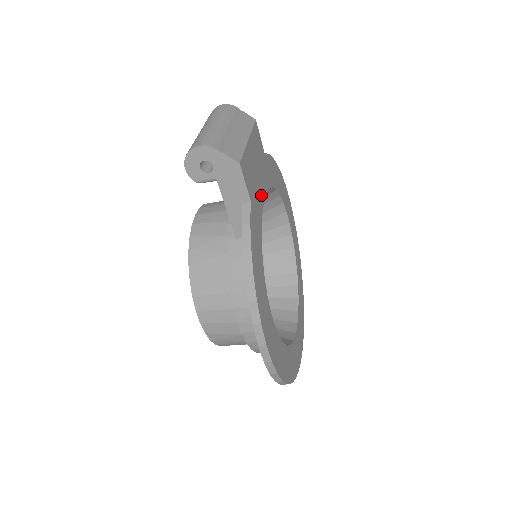
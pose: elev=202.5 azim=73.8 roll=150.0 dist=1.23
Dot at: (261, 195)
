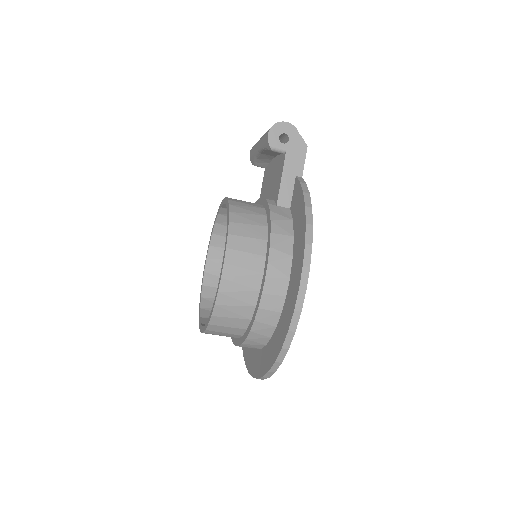
Dot at: occluded
